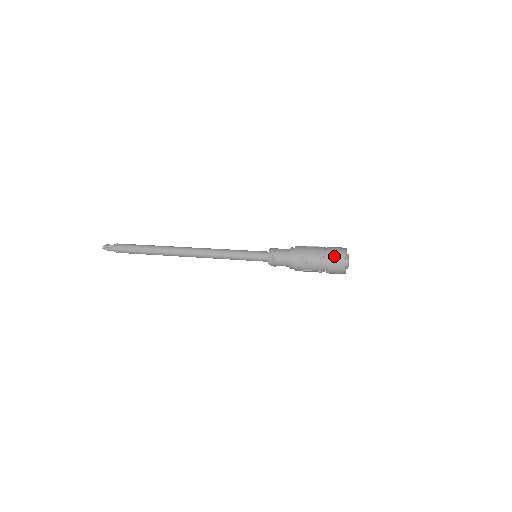
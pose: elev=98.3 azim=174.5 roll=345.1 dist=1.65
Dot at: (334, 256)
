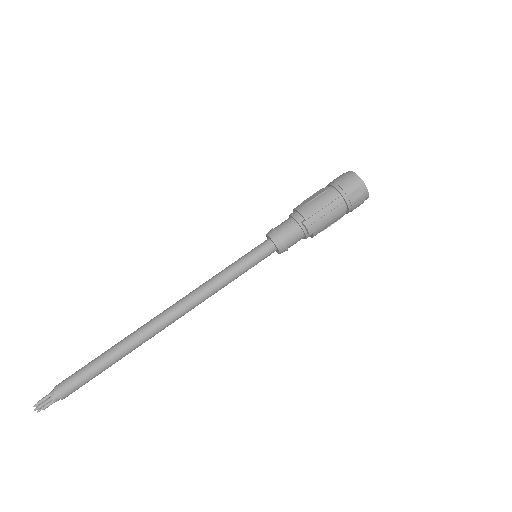
Dot at: (354, 193)
